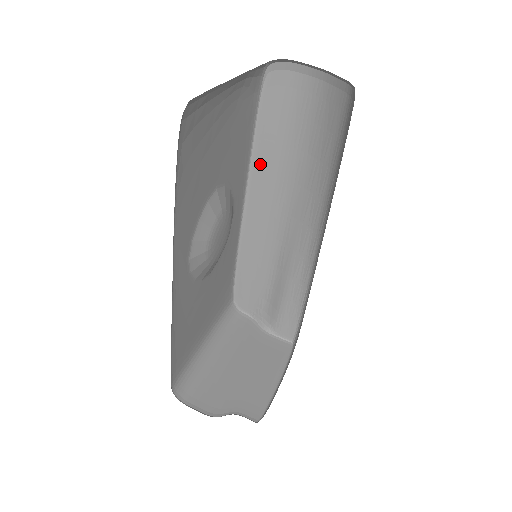
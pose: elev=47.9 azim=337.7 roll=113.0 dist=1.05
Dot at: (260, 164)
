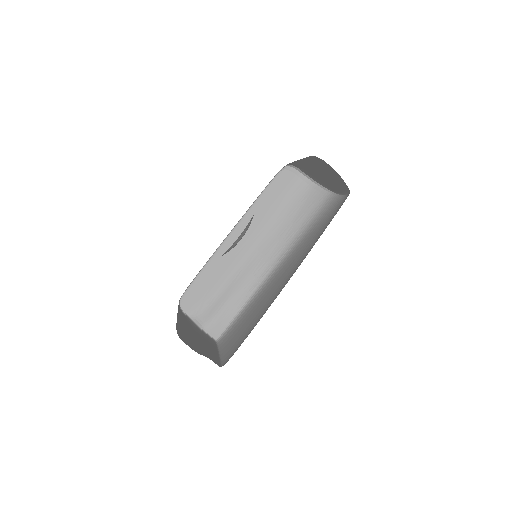
Dot at: (253, 213)
